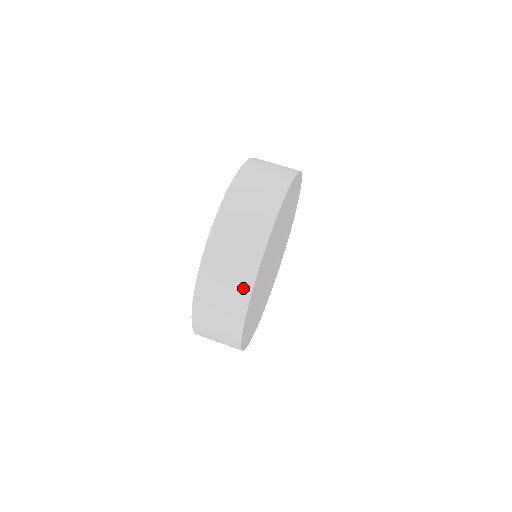
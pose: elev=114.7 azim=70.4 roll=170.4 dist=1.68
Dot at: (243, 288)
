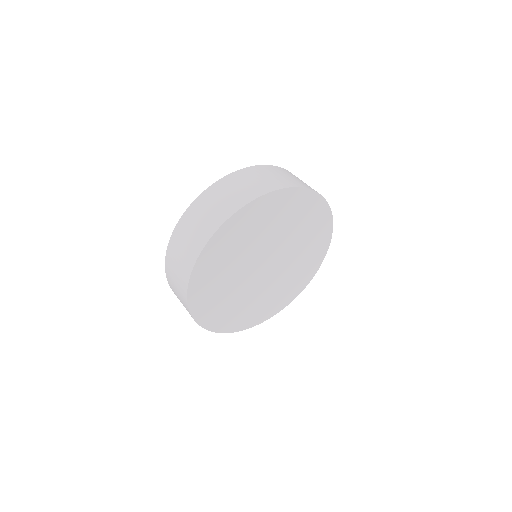
Dot at: (184, 280)
